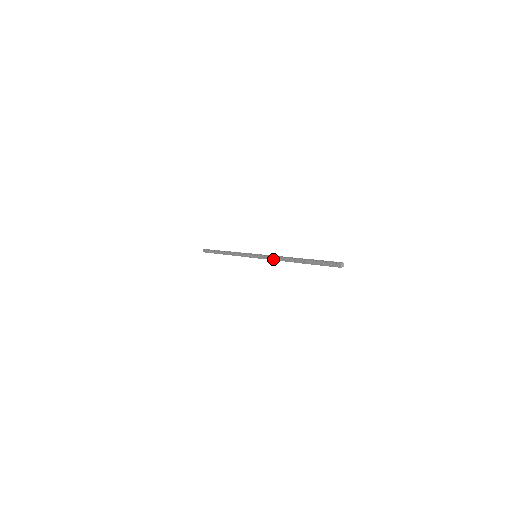
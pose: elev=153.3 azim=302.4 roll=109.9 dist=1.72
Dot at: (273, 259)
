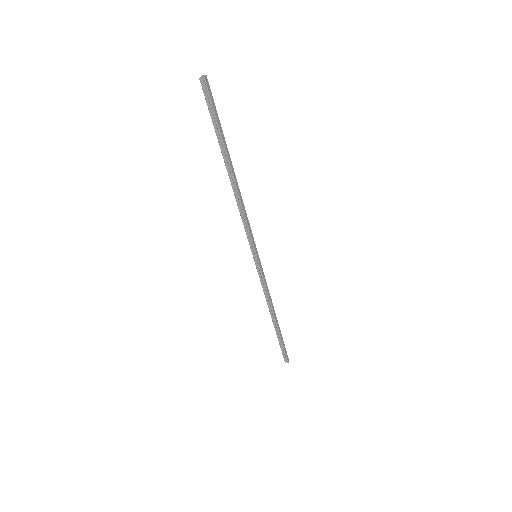
Dot at: (242, 219)
